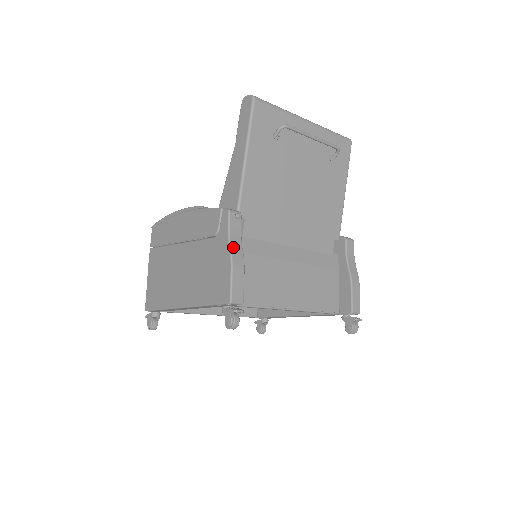
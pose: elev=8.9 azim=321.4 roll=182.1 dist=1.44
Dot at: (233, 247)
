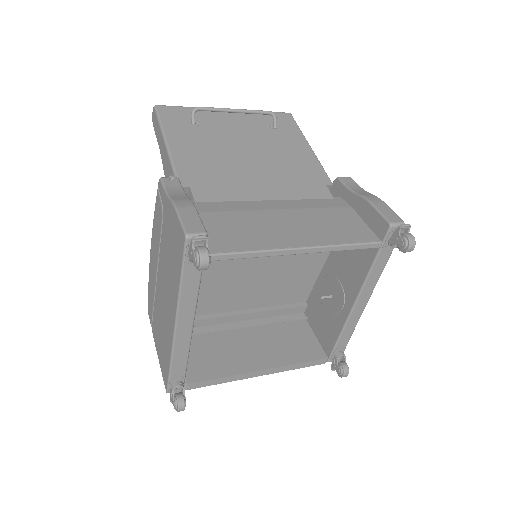
Dot at: (174, 197)
